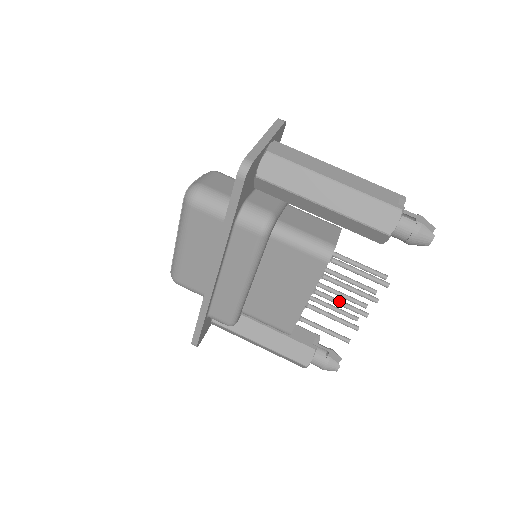
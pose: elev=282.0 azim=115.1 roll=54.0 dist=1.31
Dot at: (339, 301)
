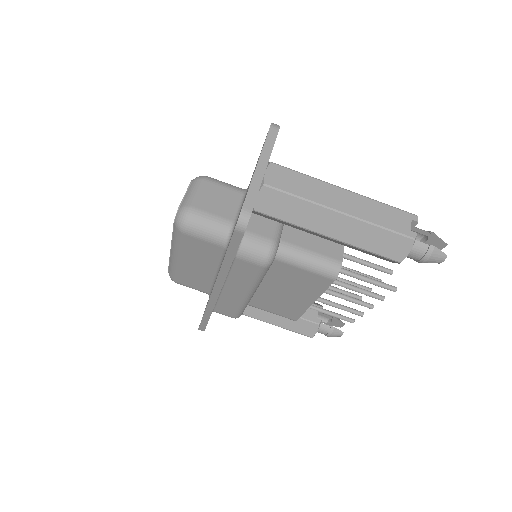
Dot at: (344, 297)
